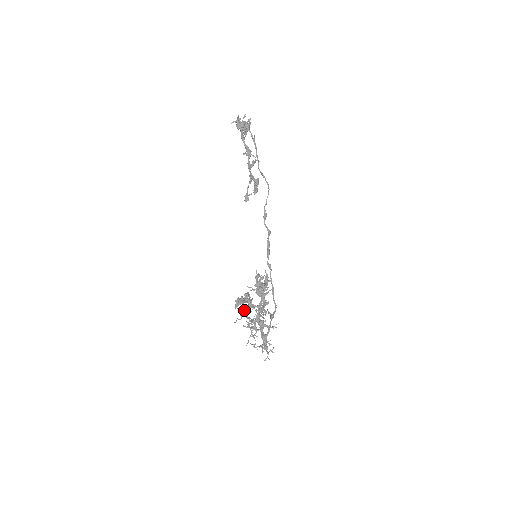
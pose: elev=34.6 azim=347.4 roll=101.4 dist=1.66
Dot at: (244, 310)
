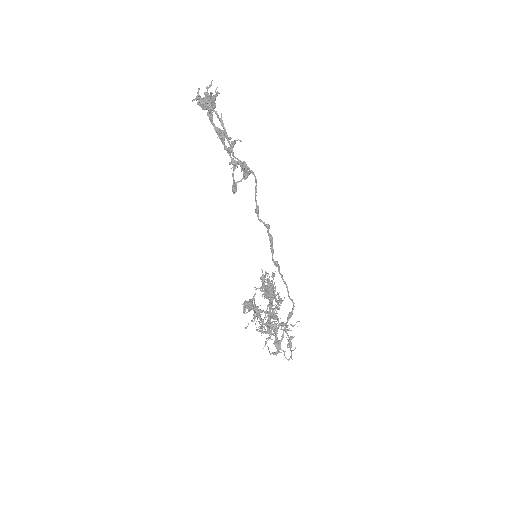
Dot at: occluded
